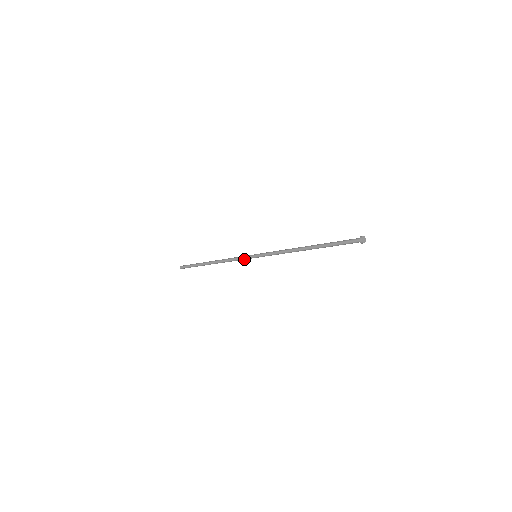
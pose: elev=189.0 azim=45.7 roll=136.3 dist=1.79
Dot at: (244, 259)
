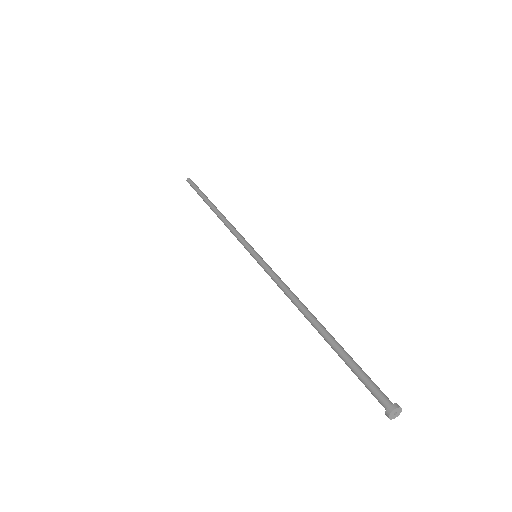
Dot at: (244, 245)
